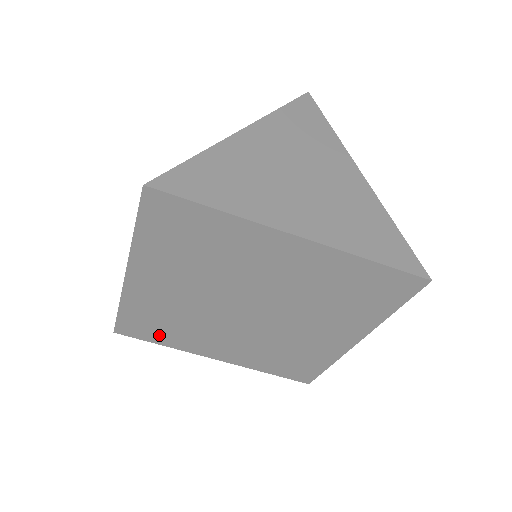
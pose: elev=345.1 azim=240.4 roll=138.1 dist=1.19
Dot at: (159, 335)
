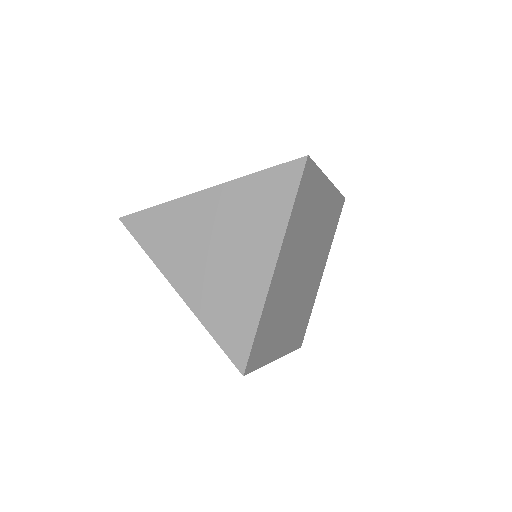
Dot at: occluded
